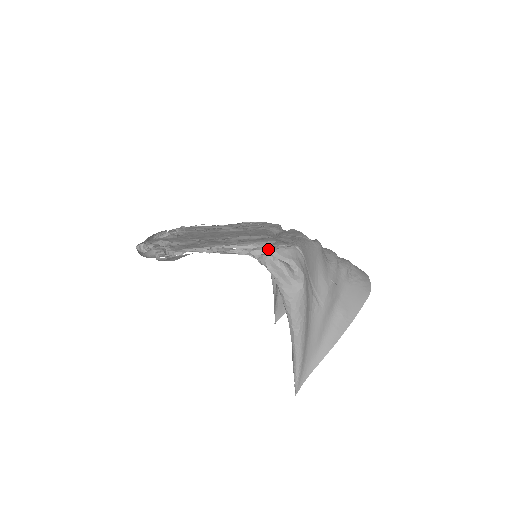
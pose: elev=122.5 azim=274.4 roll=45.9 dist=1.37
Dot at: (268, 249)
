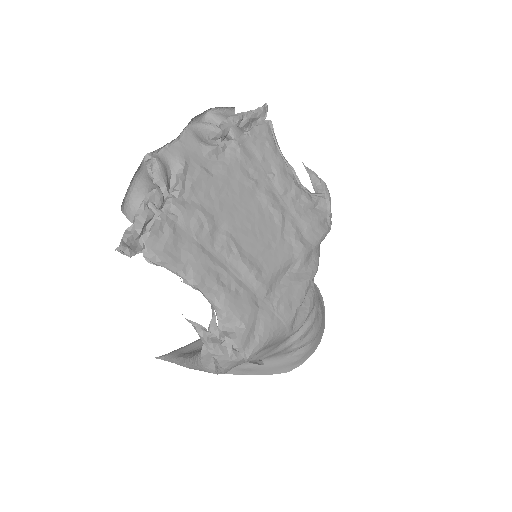
Dot at: (215, 348)
